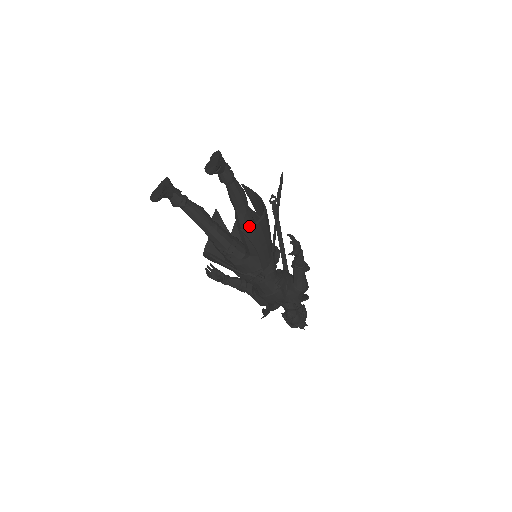
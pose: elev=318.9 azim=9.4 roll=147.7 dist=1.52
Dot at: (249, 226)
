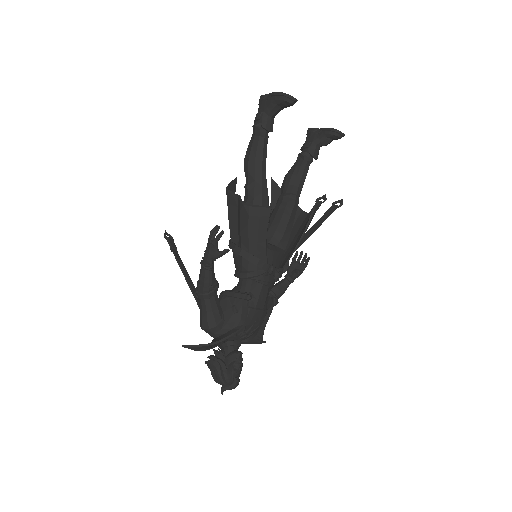
Dot at: occluded
